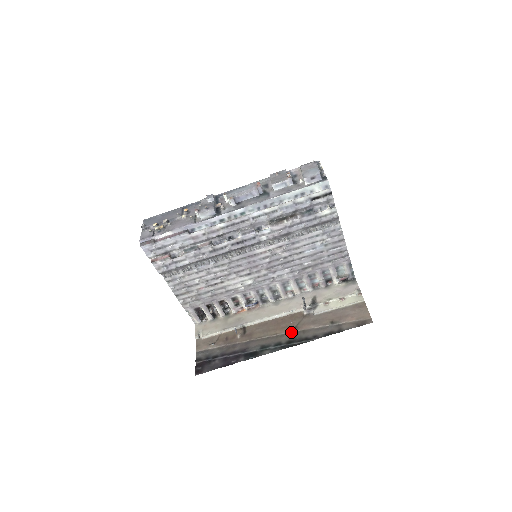
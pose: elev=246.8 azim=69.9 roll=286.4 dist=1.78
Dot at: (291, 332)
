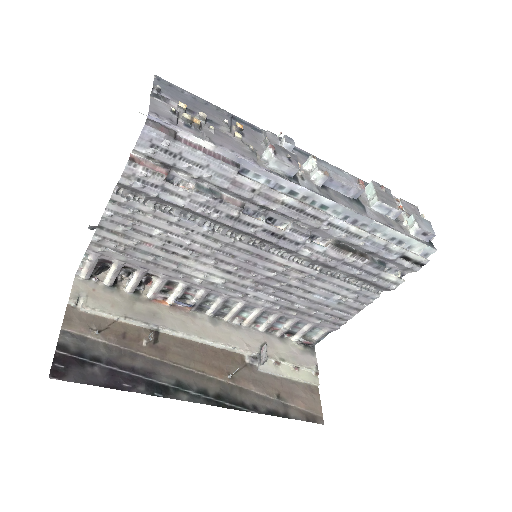
Dot at: (224, 381)
